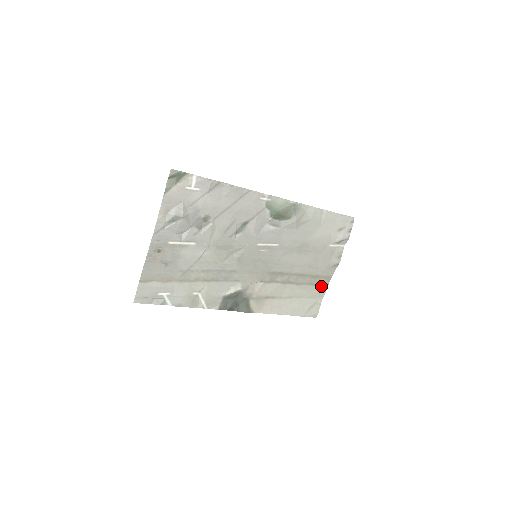
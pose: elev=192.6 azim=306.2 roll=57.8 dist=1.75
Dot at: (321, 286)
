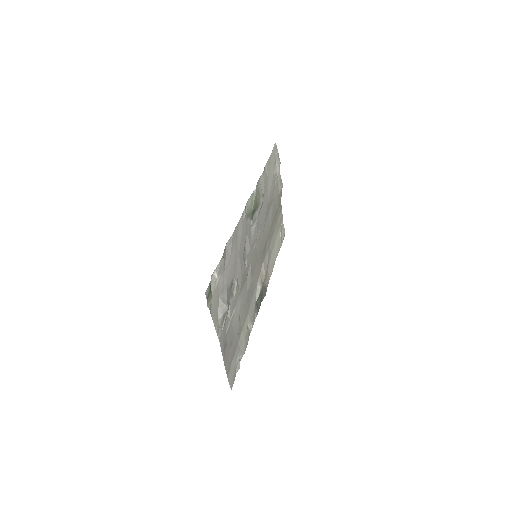
Dot at: (279, 214)
